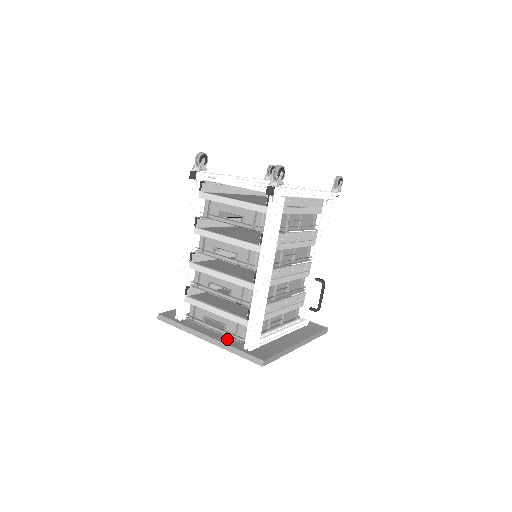
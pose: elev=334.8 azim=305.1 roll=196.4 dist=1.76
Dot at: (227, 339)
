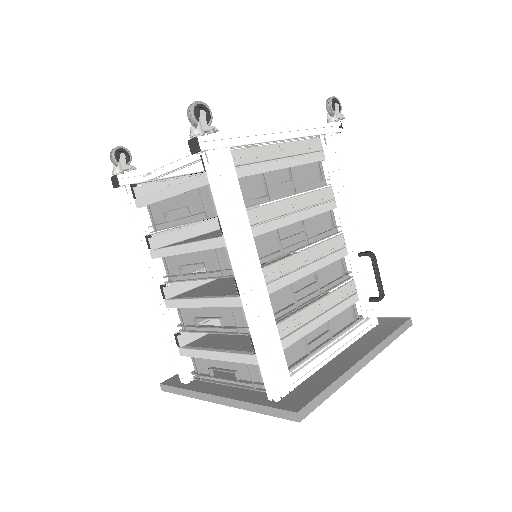
Dot at: (246, 391)
